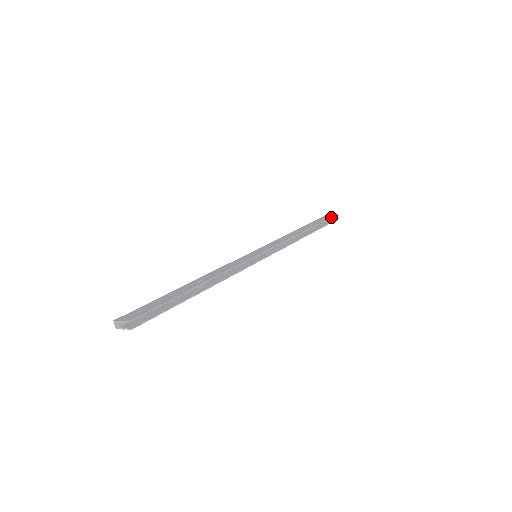
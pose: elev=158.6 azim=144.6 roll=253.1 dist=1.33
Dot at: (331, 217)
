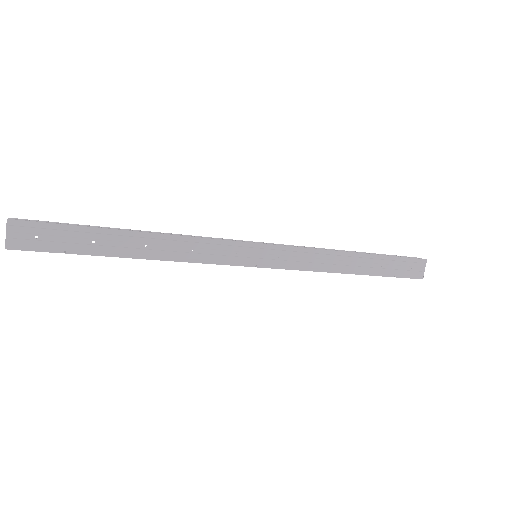
Dot at: occluded
